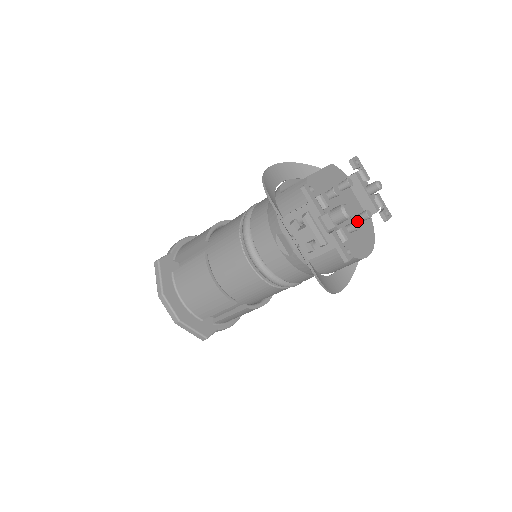
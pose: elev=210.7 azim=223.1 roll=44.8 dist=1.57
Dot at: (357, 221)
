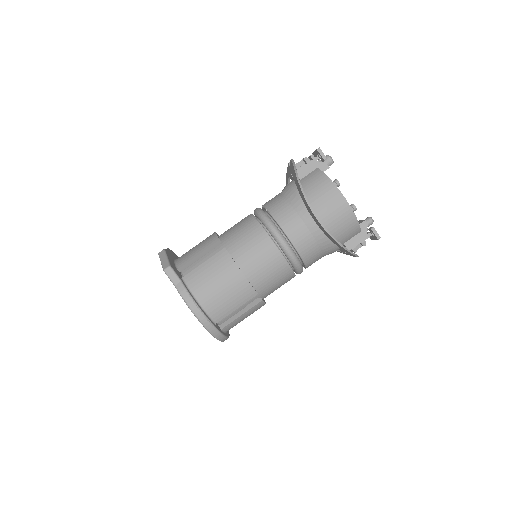
Dot at: occluded
